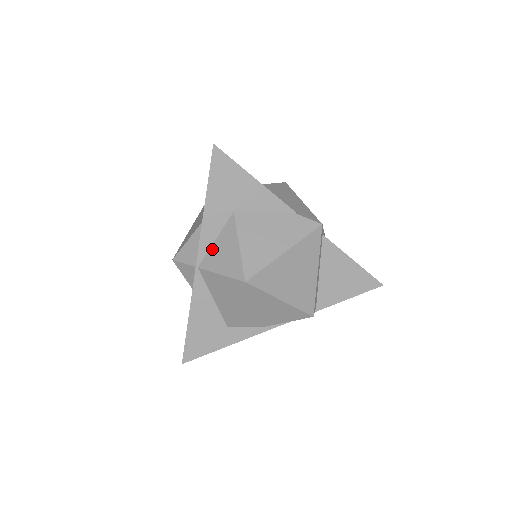
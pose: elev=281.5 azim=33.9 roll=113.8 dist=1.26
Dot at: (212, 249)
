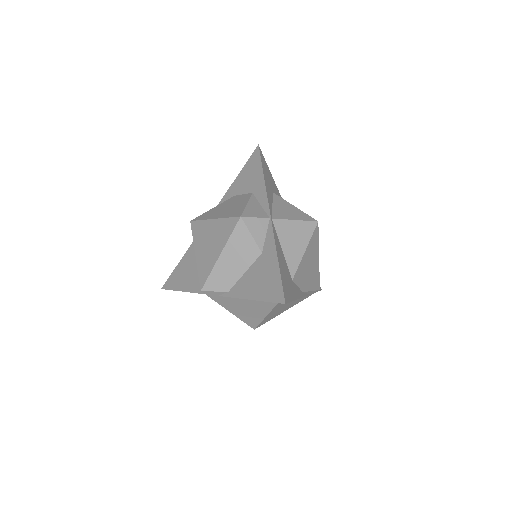
Dot at: (275, 209)
